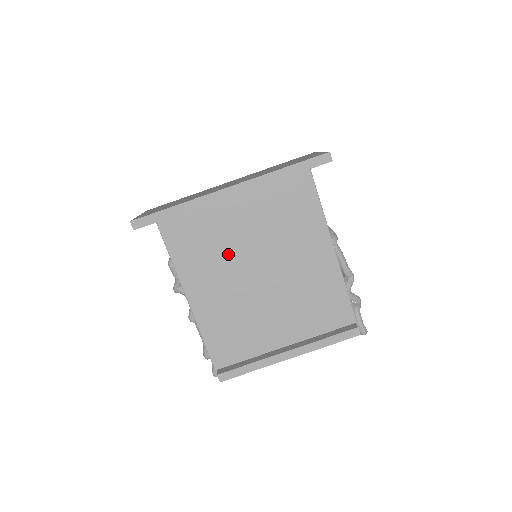
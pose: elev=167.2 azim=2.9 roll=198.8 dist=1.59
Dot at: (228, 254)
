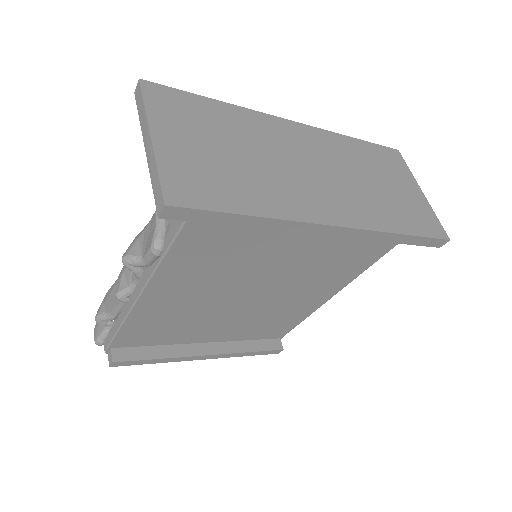
Dot at: (244, 269)
